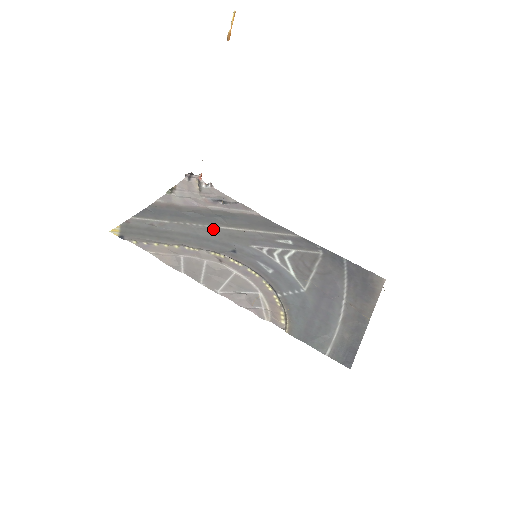
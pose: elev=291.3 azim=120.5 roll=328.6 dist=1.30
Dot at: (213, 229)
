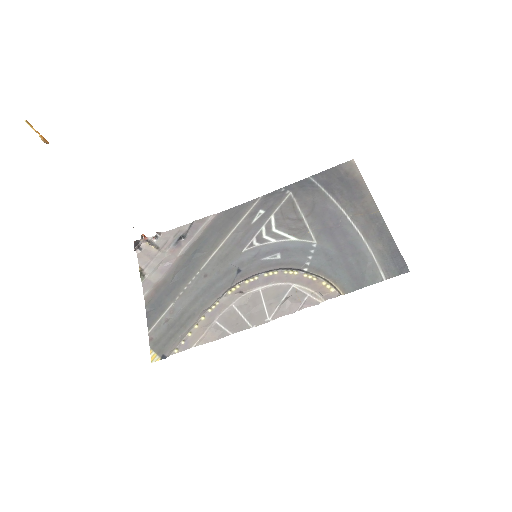
Dot at: (205, 270)
